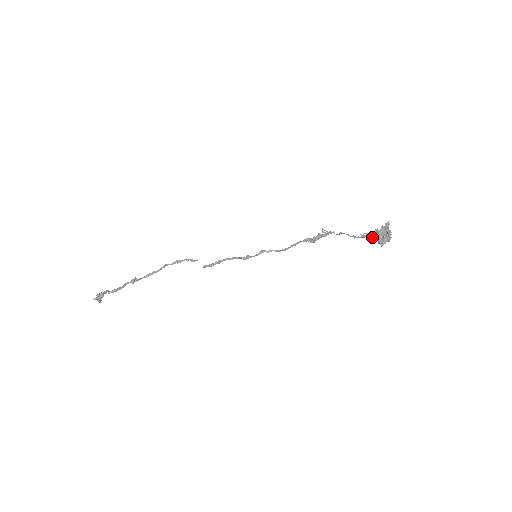
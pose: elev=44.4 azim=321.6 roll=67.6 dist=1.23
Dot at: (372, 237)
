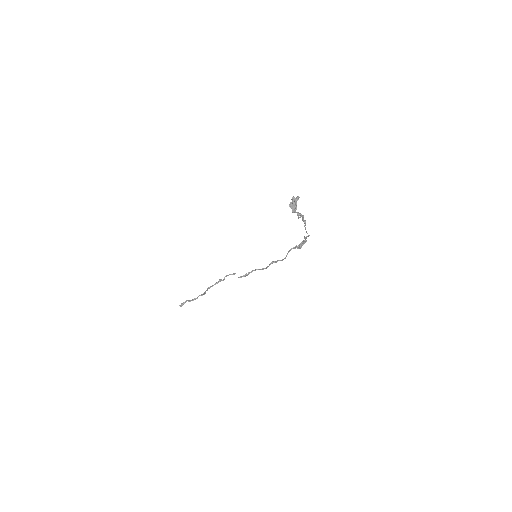
Dot at: occluded
